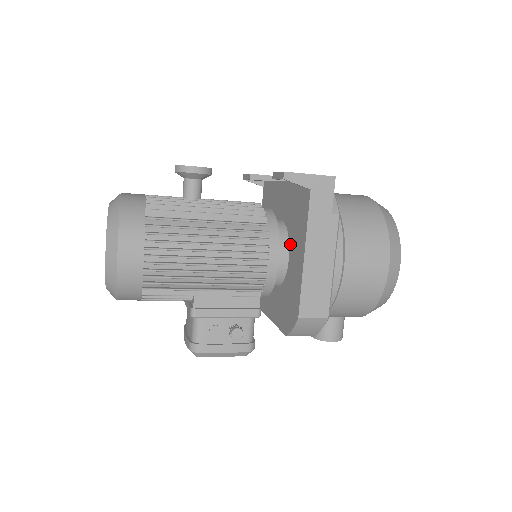
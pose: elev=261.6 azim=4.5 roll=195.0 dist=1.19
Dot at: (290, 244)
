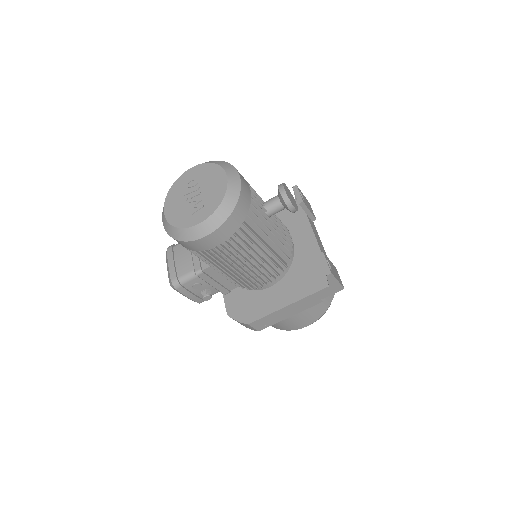
Dot at: (283, 279)
